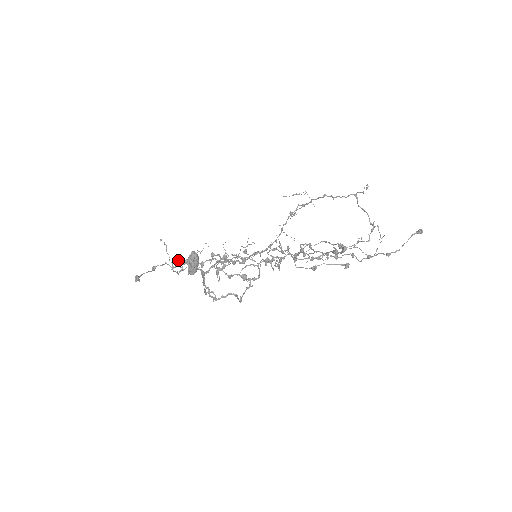
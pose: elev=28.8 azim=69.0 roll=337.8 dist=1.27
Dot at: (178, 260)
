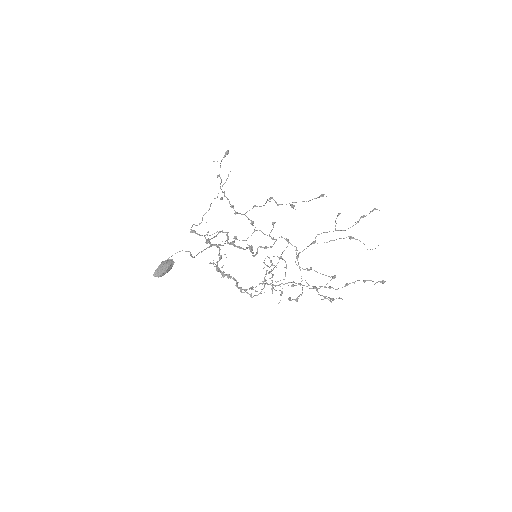
Dot at: occluded
